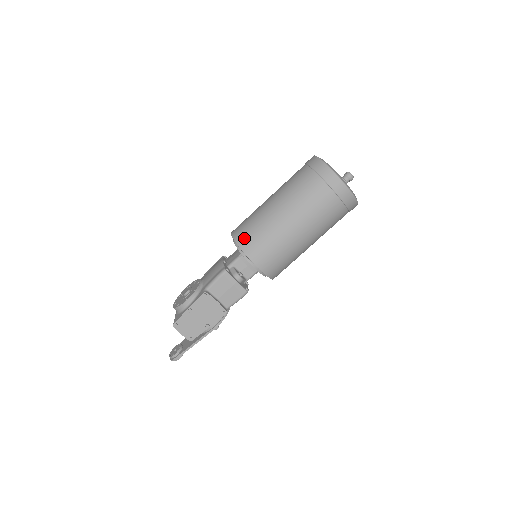
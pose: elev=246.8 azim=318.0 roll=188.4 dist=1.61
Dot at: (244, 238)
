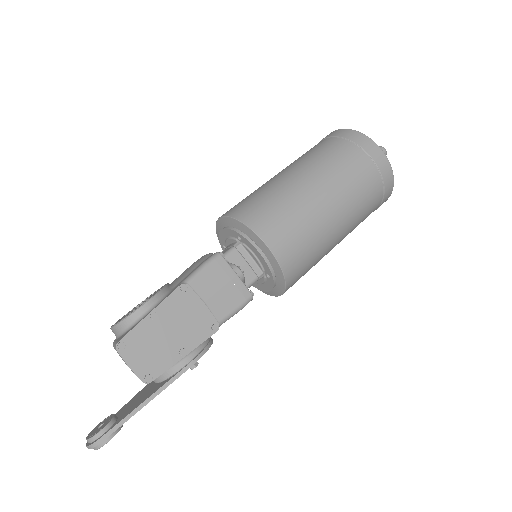
Dot at: (247, 210)
